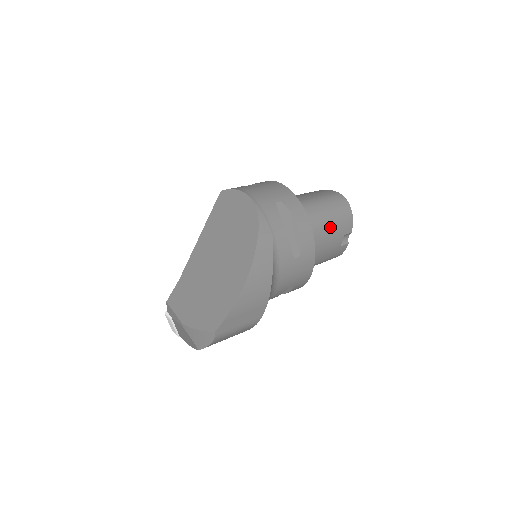
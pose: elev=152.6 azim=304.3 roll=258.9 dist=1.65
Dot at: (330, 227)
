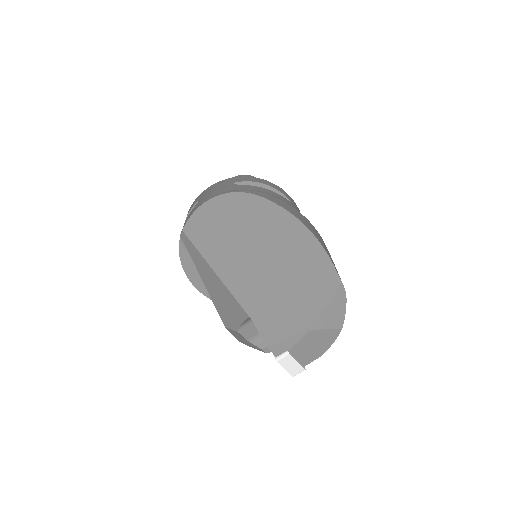
Dot at: occluded
